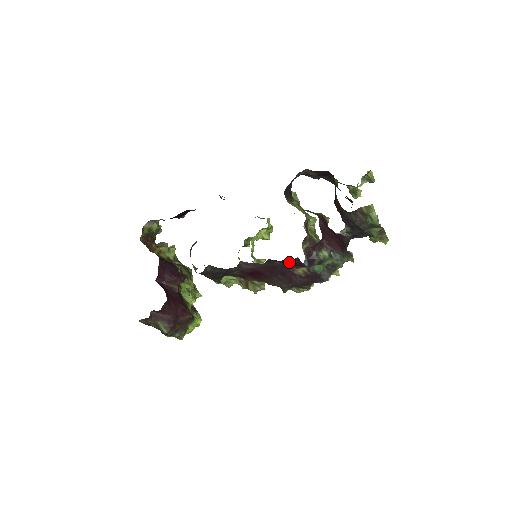
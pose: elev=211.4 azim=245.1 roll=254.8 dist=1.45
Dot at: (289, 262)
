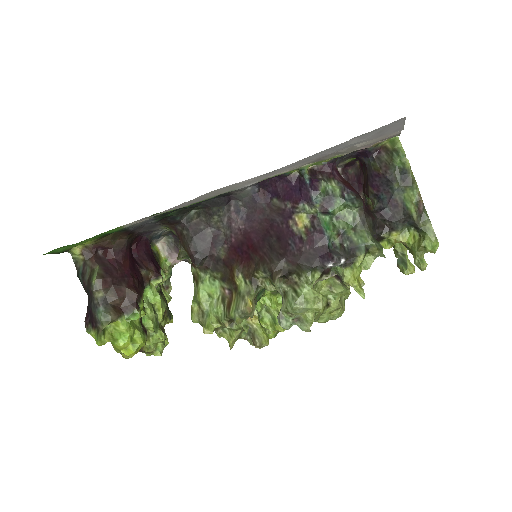
Dot at: (288, 191)
